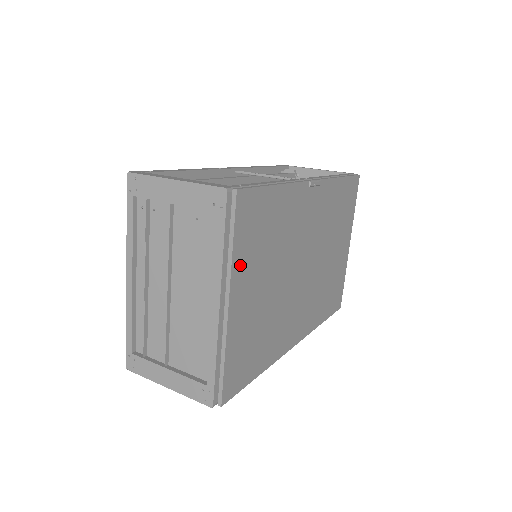
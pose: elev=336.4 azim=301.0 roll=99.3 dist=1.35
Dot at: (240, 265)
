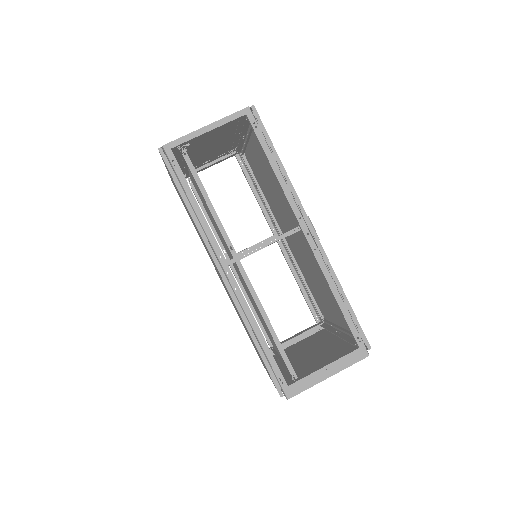
Dot at: (348, 329)
